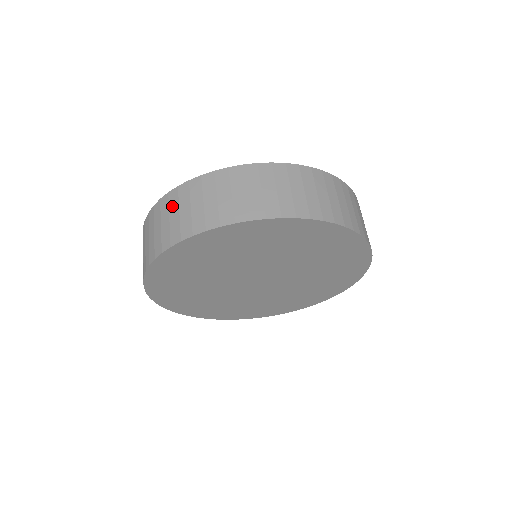
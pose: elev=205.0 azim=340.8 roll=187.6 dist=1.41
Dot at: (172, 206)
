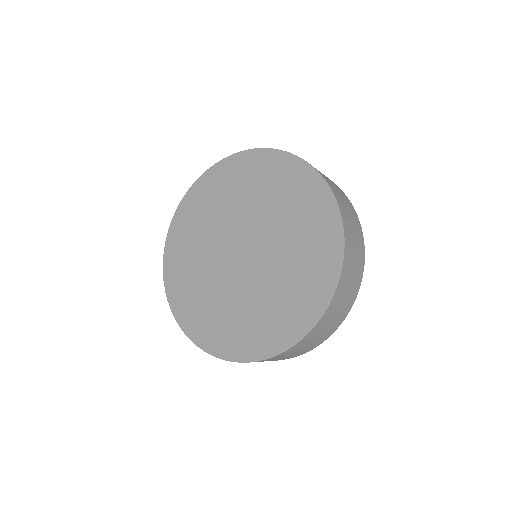
Dot at: occluded
